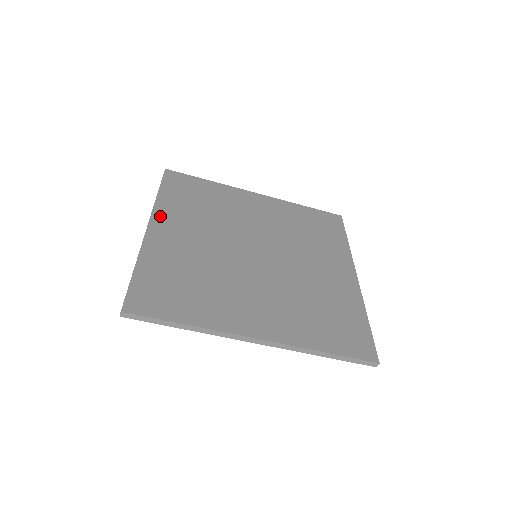
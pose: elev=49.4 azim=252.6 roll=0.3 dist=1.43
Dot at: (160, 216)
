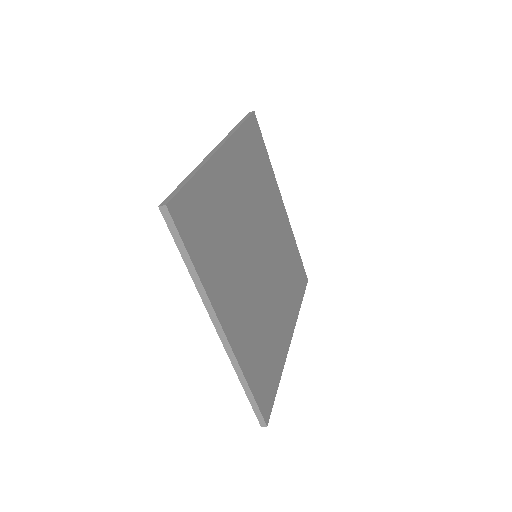
Dot at: (231, 149)
